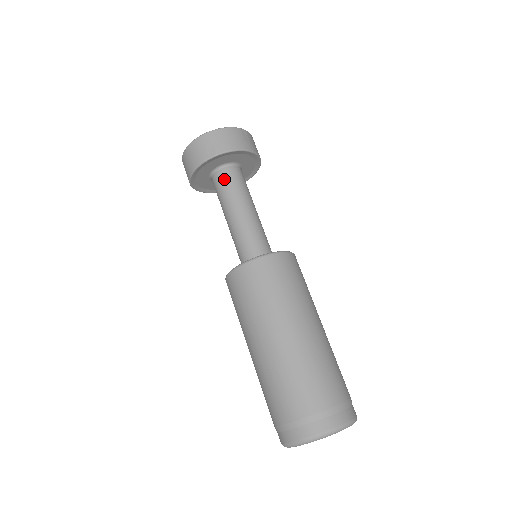
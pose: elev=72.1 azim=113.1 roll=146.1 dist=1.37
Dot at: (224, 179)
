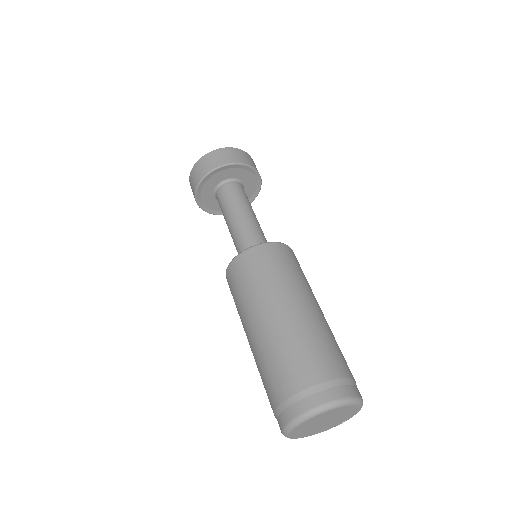
Dot at: (227, 191)
